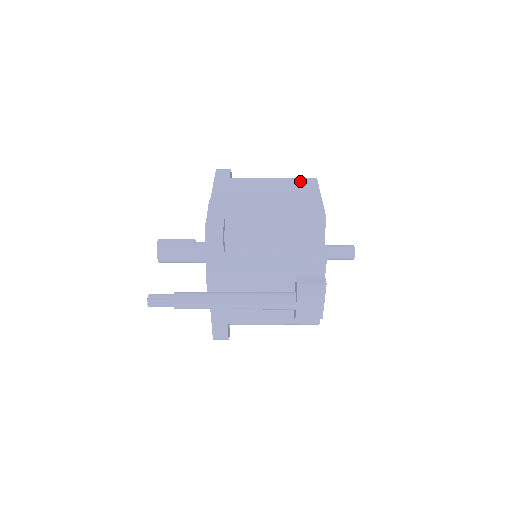
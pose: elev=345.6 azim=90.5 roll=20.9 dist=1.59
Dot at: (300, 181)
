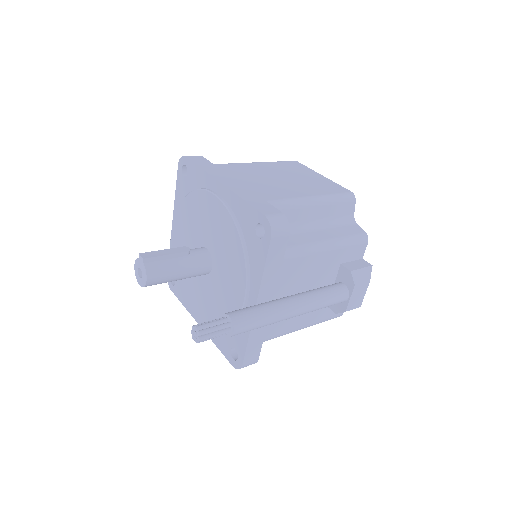
Dot at: (287, 164)
